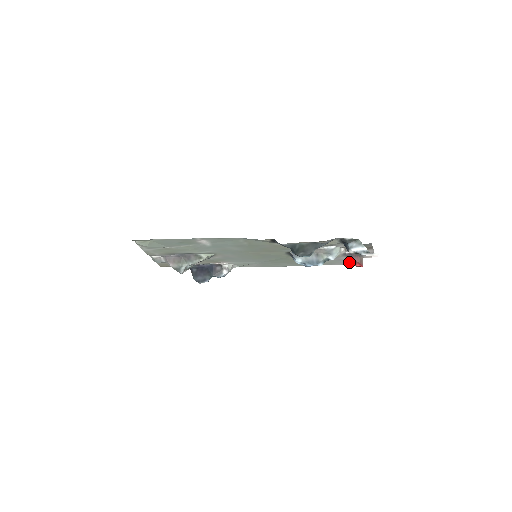
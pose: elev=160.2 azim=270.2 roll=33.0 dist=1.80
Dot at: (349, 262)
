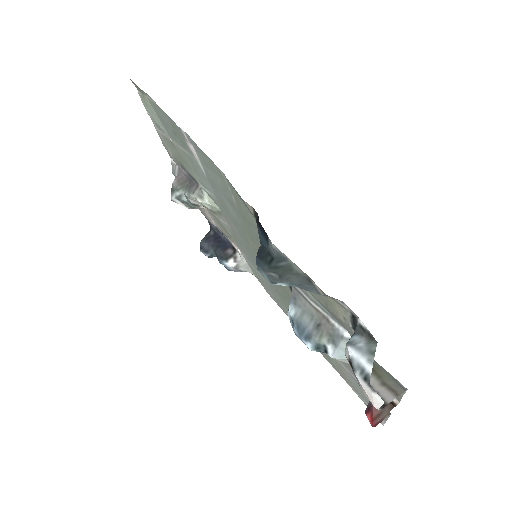
Dot at: occluded
